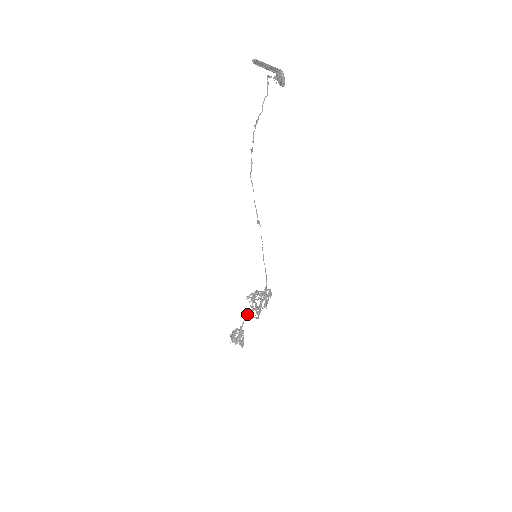
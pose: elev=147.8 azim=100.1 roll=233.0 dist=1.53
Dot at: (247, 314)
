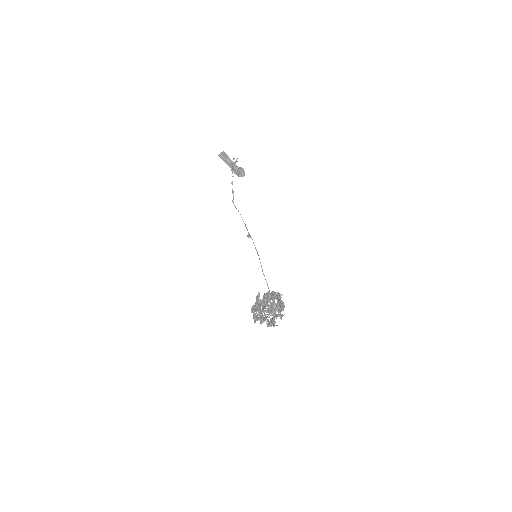
Dot at: occluded
